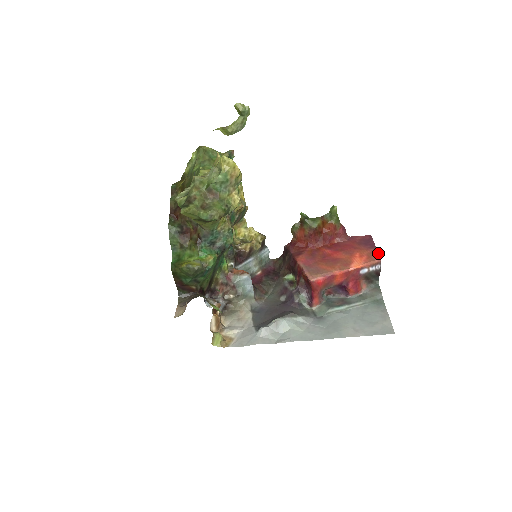
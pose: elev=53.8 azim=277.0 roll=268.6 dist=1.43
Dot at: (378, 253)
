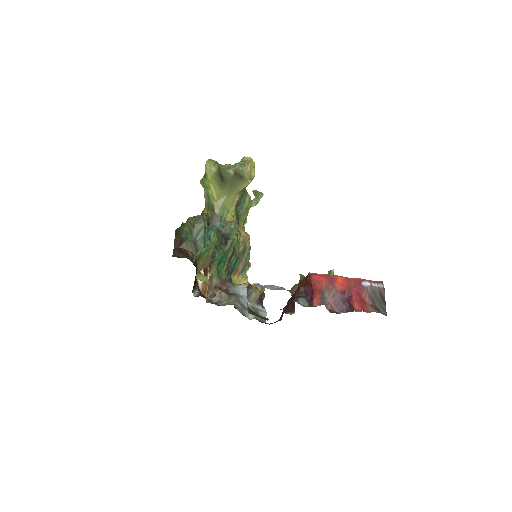
Dot at: occluded
